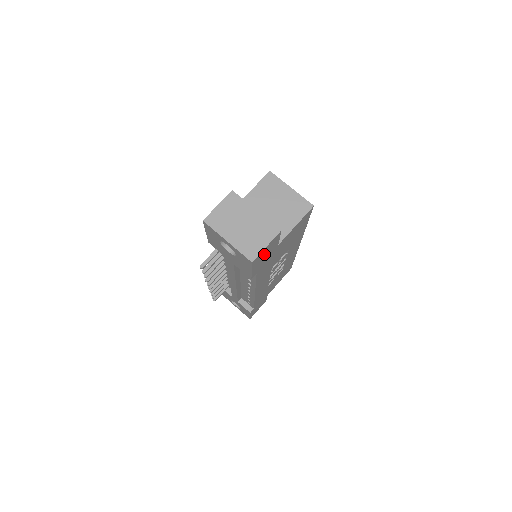
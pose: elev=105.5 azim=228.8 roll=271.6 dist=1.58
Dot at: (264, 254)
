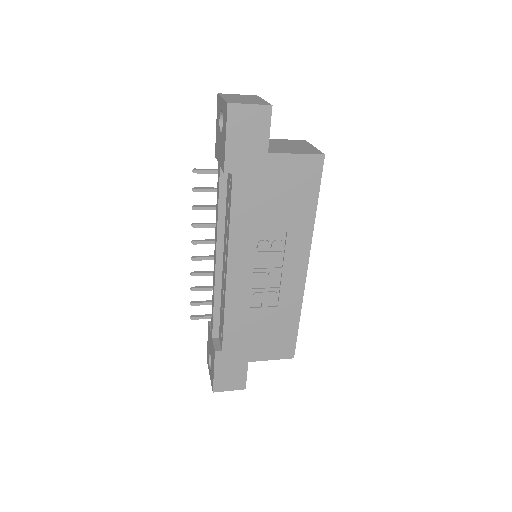
Dot at: (246, 127)
